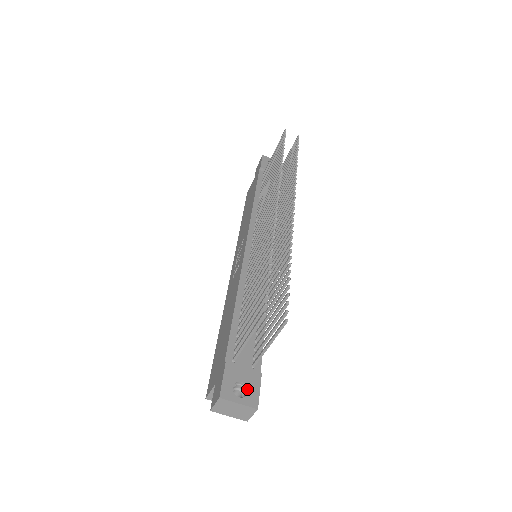
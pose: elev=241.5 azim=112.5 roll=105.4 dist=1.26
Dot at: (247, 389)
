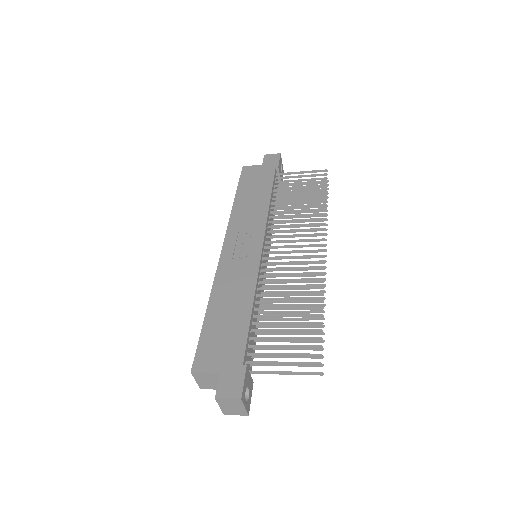
Dot at: (247, 394)
